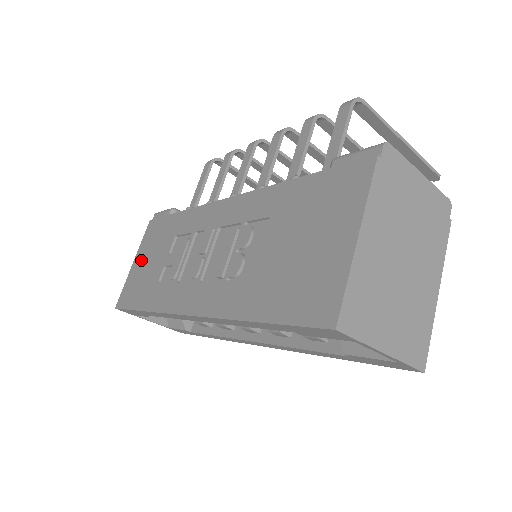
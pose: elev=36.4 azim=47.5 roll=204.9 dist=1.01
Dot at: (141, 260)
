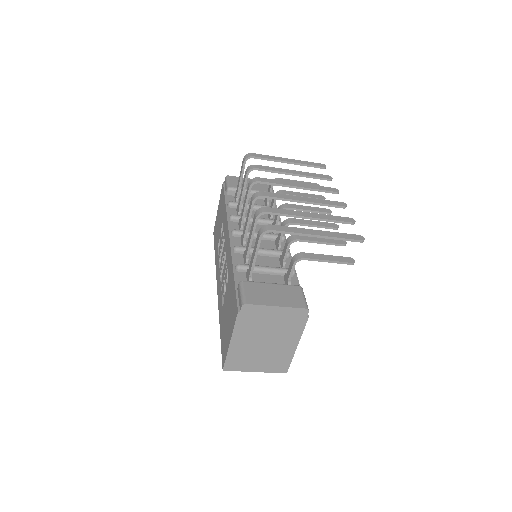
Dot at: (218, 214)
